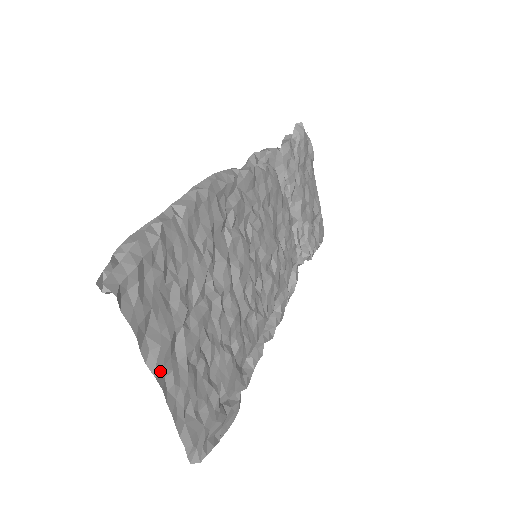
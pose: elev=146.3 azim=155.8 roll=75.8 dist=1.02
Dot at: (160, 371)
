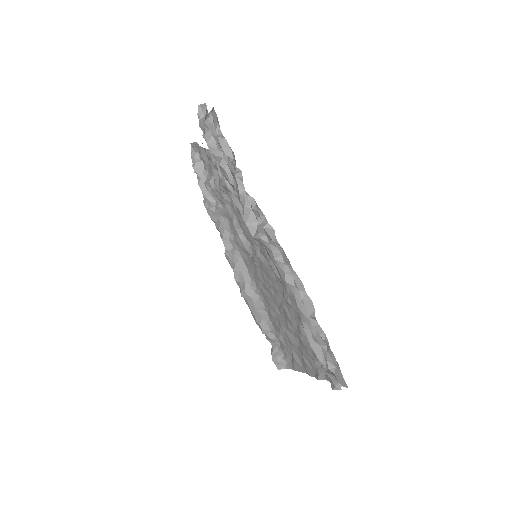
Dot at: occluded
